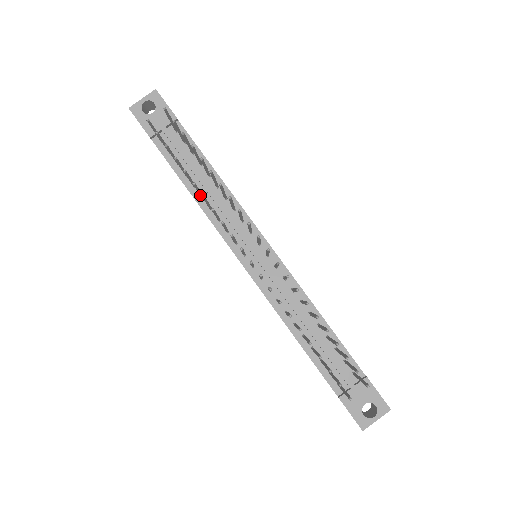
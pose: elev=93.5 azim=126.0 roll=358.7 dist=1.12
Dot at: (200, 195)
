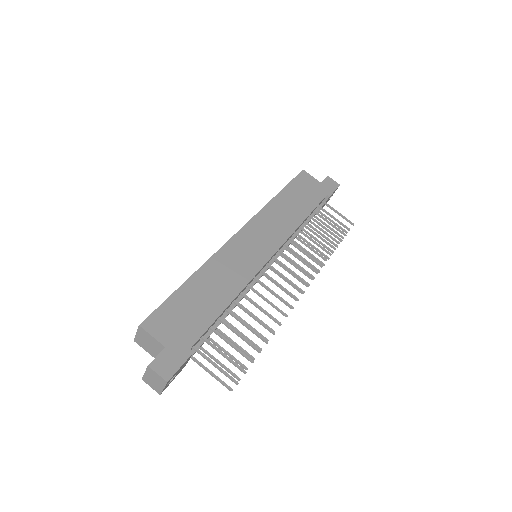
Dot at: (238, 317)
